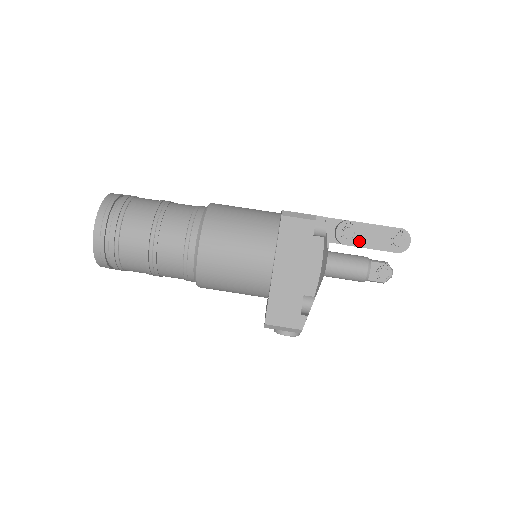
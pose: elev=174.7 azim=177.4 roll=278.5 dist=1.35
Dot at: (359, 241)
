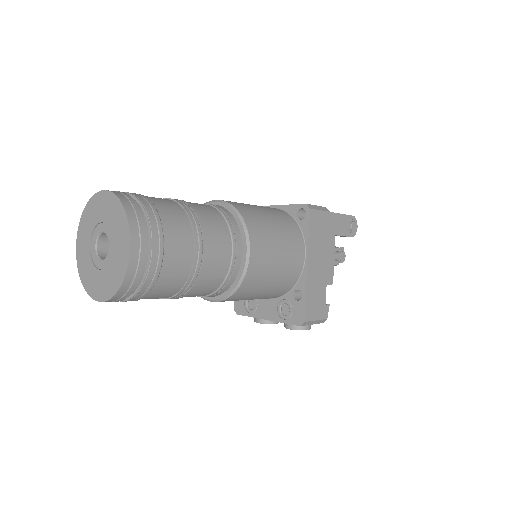
Dot at: occluded
